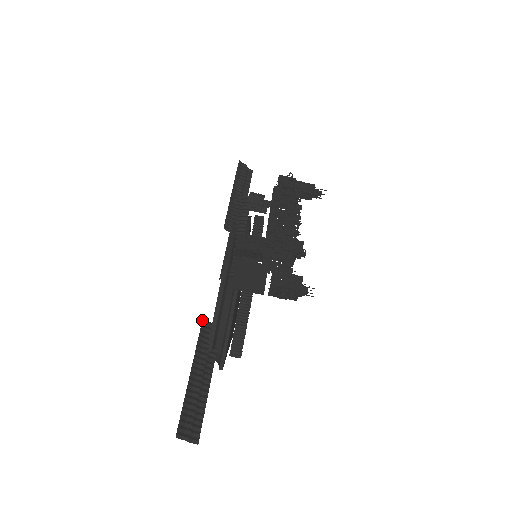
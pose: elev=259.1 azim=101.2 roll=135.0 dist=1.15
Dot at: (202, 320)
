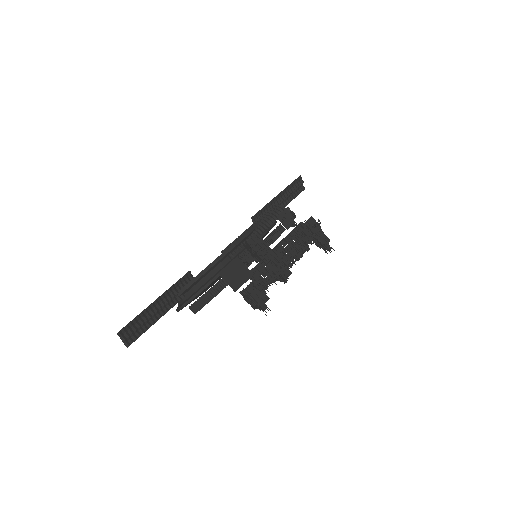
Dot at: (189, 271)
